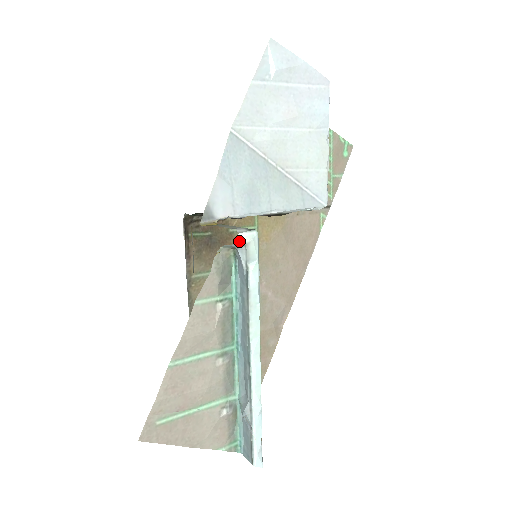
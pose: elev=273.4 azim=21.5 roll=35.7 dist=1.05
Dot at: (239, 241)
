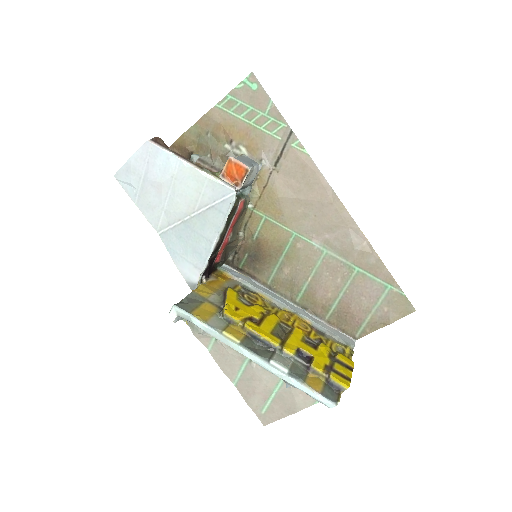
Dot at: (173, 318)
